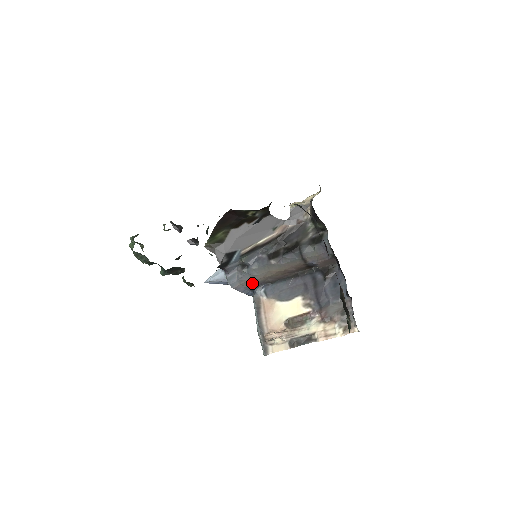
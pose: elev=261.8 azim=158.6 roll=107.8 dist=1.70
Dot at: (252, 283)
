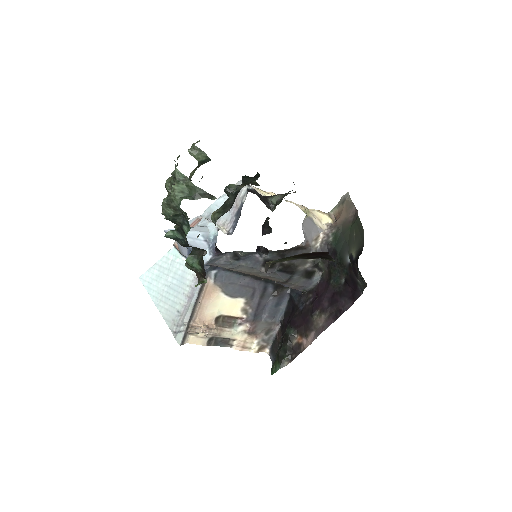
Dot at: occluded
